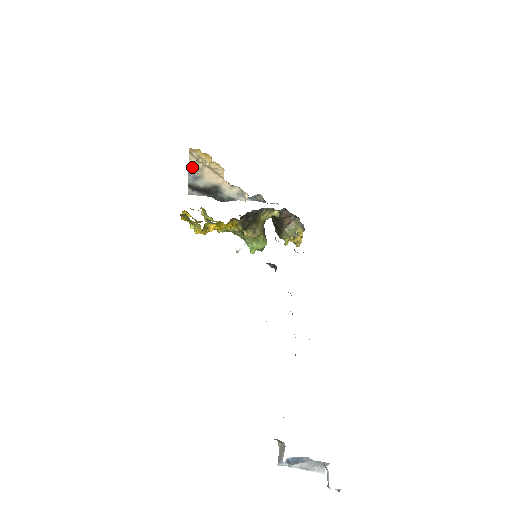
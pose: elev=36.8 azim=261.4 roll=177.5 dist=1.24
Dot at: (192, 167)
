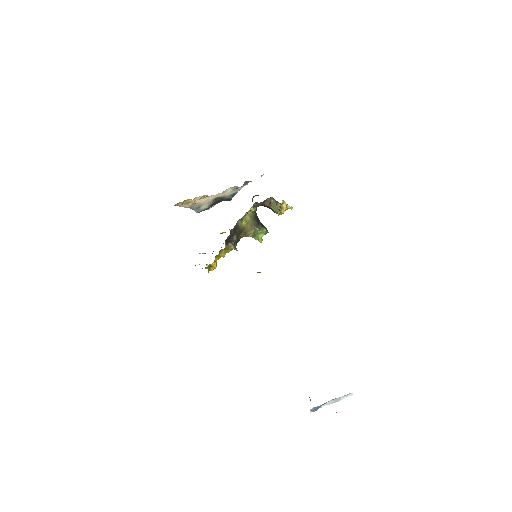
Dot at: (189, 207)
